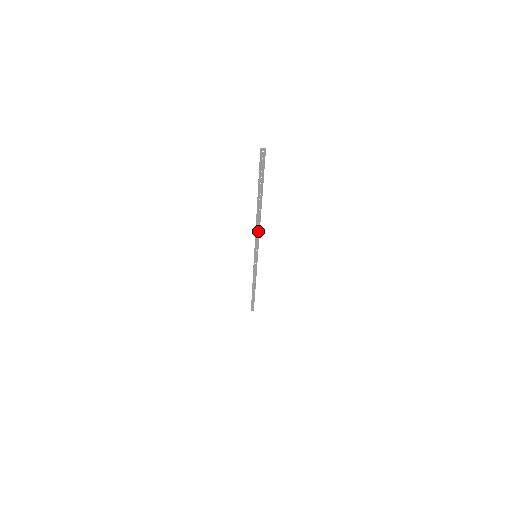
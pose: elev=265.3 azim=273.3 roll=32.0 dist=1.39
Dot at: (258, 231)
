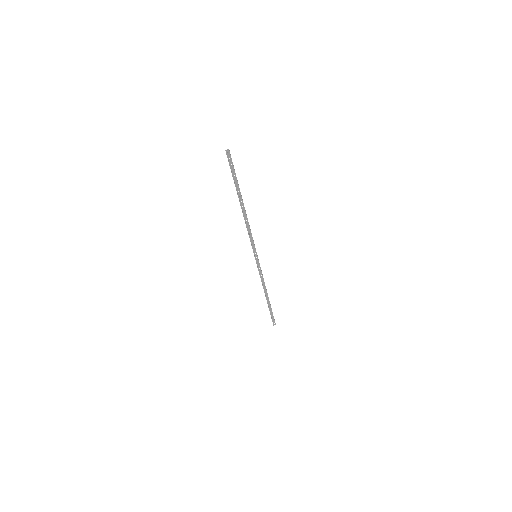
Dot at: (249, 229)
